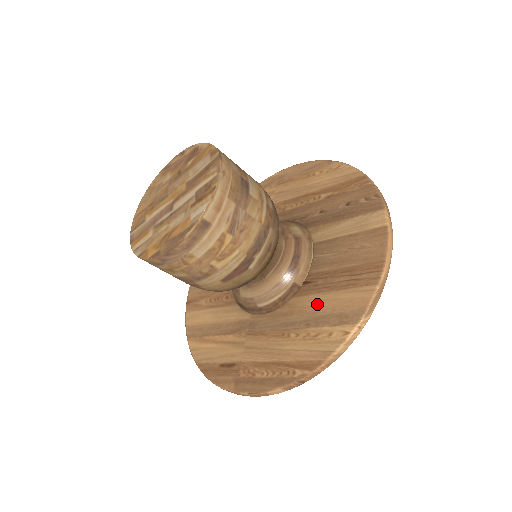
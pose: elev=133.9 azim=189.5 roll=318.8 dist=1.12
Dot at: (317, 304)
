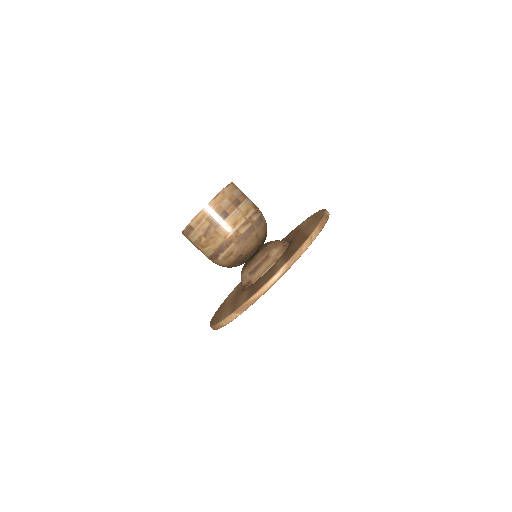
Dot at: (242, 296)
